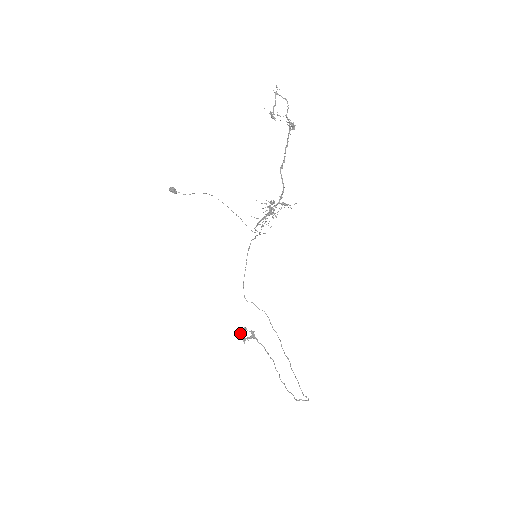
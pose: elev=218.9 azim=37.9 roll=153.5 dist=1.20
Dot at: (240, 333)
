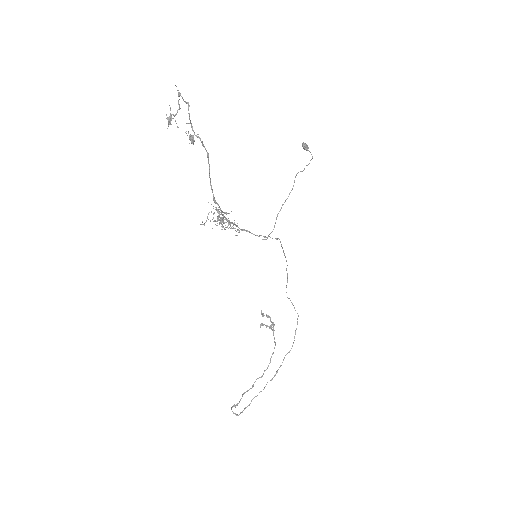
Dot at: (263, 316)
